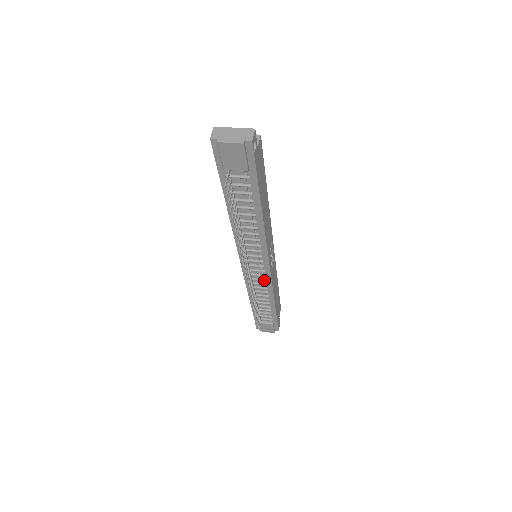
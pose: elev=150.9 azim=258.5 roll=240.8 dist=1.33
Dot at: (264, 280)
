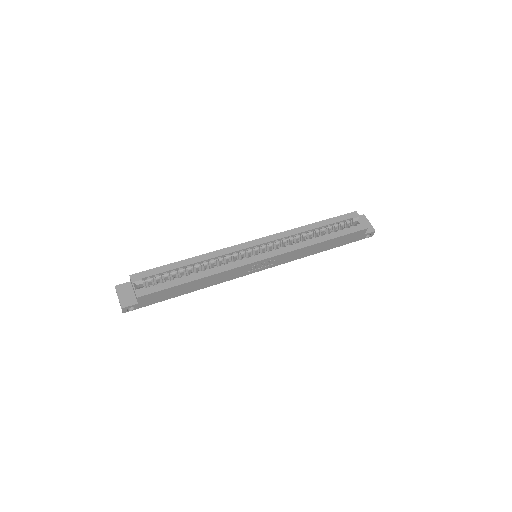
Dot at: occluded
